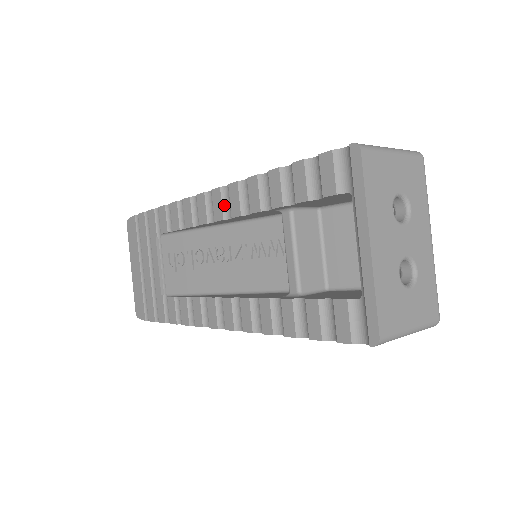
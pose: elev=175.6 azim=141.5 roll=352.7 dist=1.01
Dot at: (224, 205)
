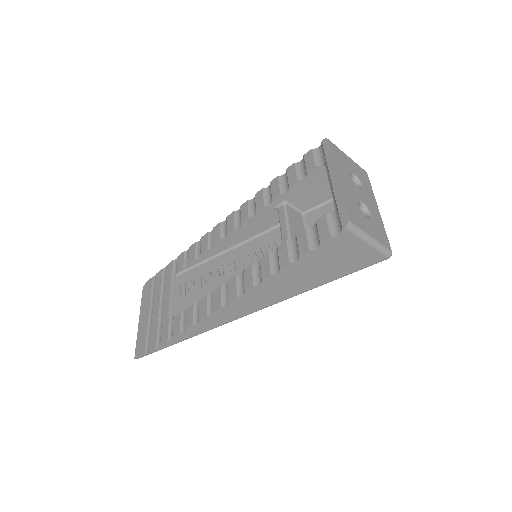
Dot at: (236, 221)
